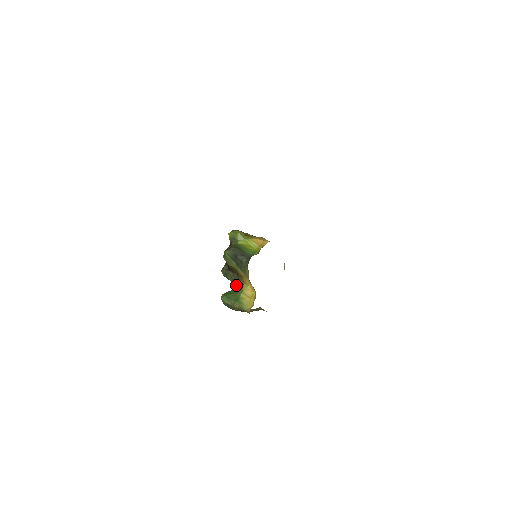
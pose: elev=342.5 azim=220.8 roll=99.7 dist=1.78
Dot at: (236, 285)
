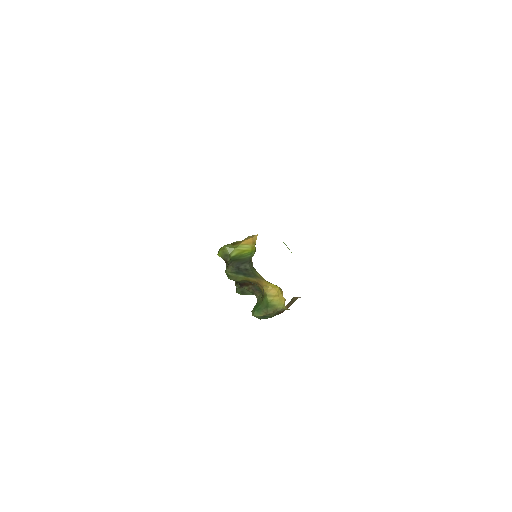
Dot at: (258, 295)
